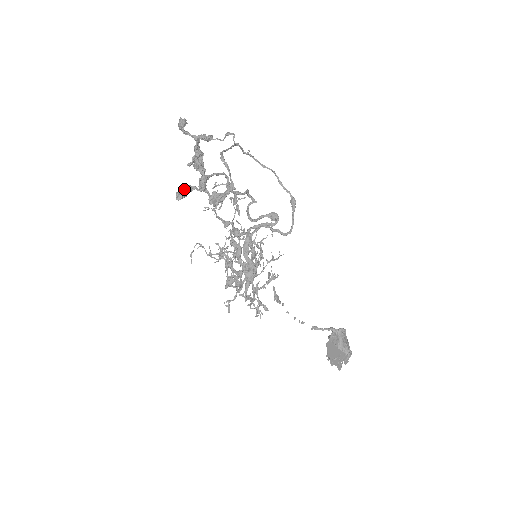
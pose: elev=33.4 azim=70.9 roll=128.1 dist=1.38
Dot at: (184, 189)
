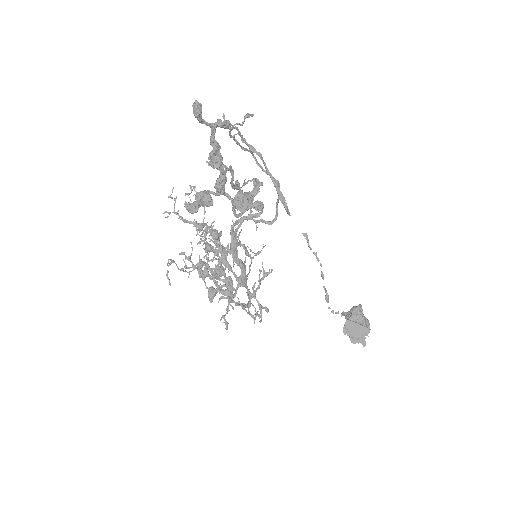
Dot at: (210, 197)
